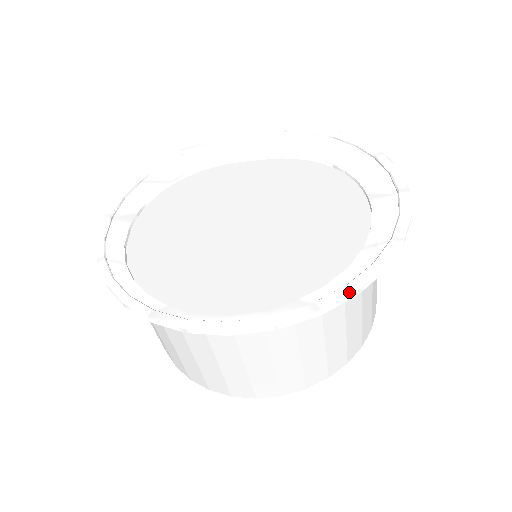
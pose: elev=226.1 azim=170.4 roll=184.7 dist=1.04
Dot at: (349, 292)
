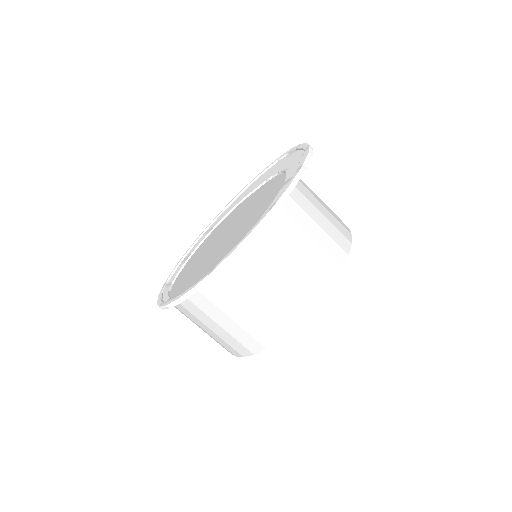
Dot at: (230, 254)
